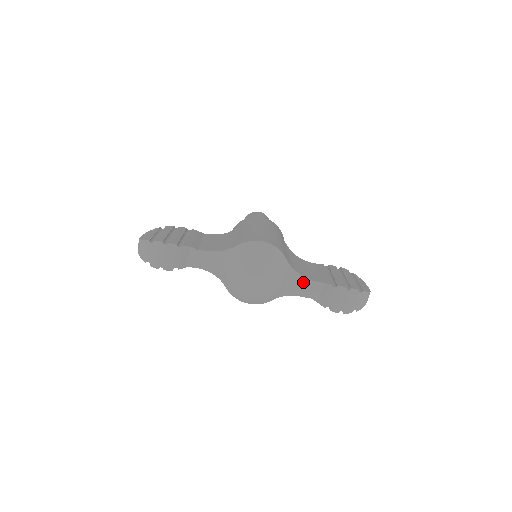
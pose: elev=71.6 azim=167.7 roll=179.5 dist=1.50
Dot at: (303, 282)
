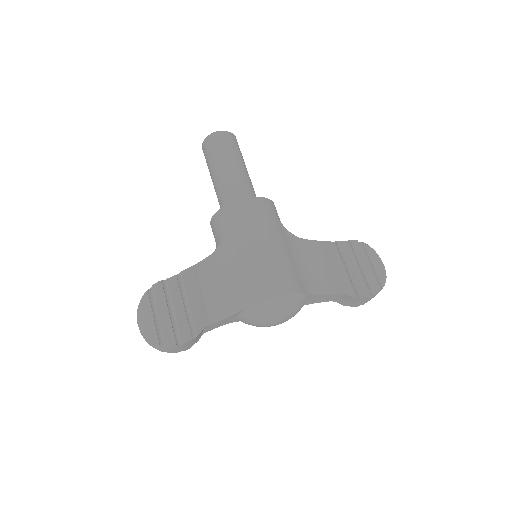
Dot at: (322, 297)
